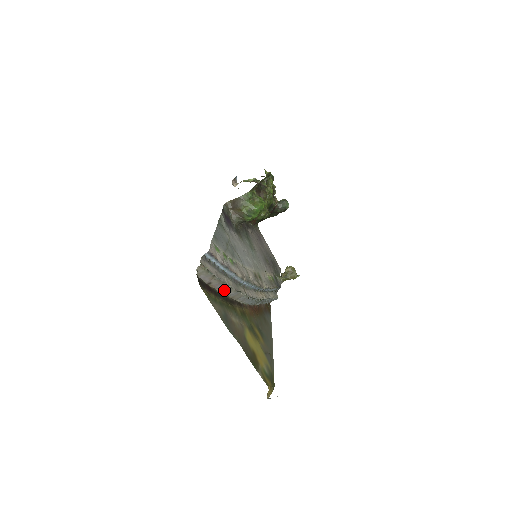
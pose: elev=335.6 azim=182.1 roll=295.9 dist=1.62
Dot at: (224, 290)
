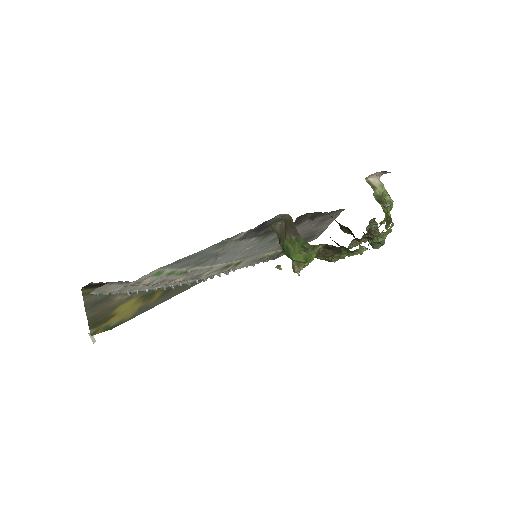
Dot at: occluded
